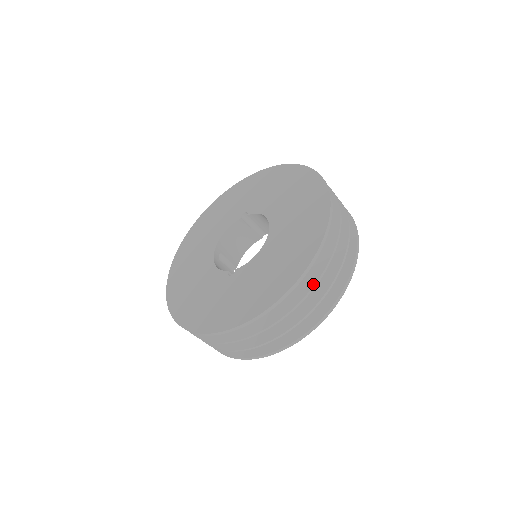
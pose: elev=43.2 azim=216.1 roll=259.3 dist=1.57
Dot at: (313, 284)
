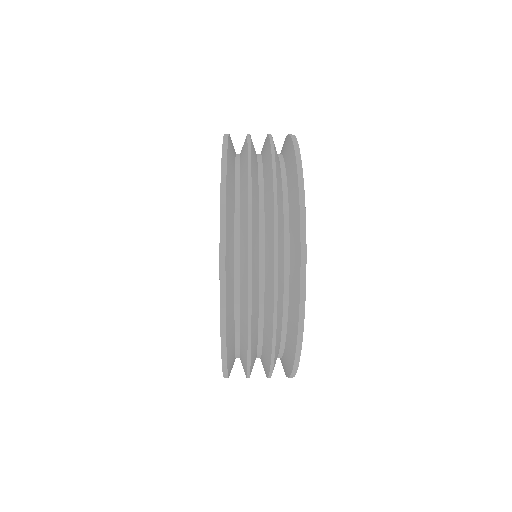
Dot at: (246, 368)
